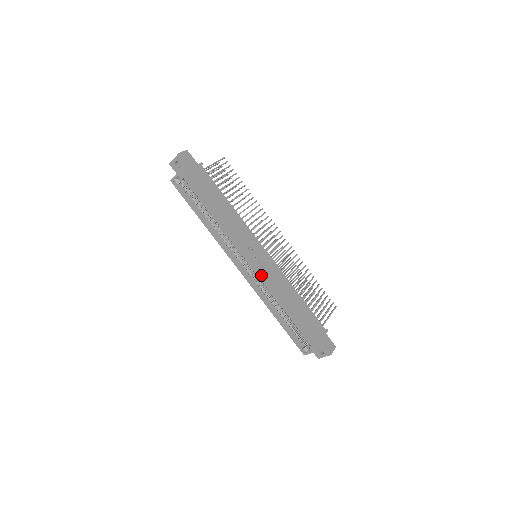
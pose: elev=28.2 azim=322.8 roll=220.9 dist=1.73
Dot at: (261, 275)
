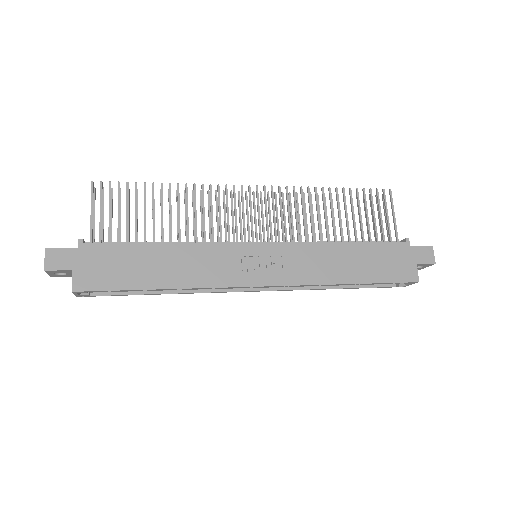
Dot at: (286, 283)
